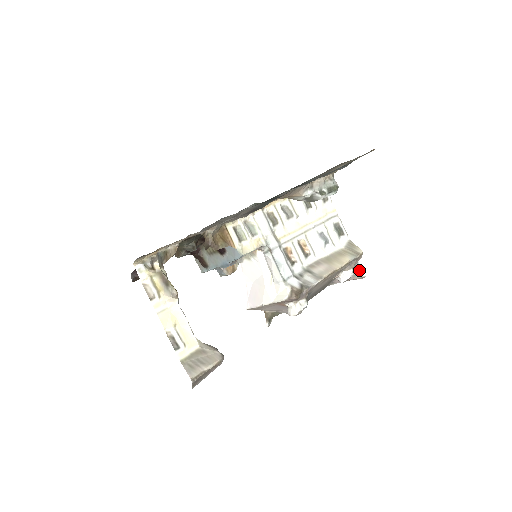
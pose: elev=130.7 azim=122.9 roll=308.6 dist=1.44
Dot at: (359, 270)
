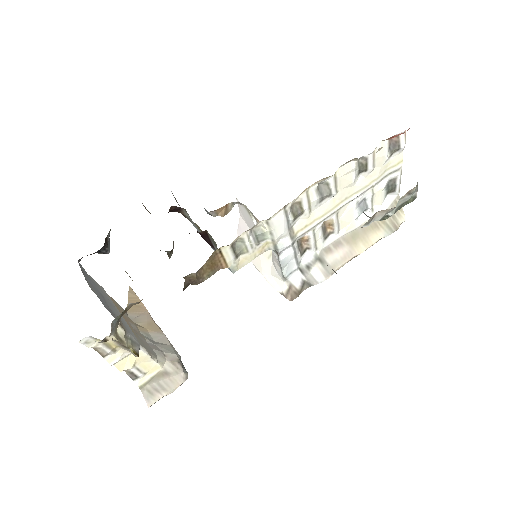
Dot at: occluded
